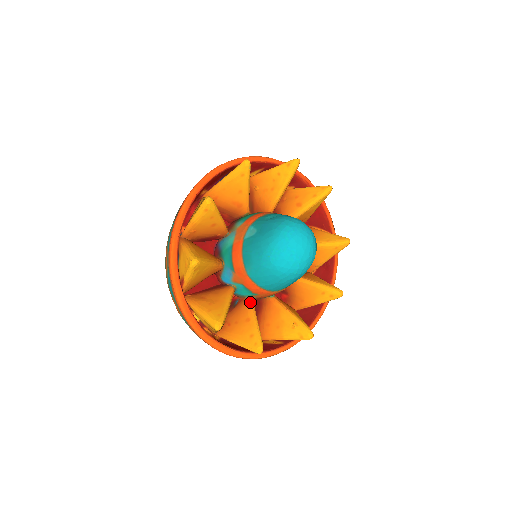
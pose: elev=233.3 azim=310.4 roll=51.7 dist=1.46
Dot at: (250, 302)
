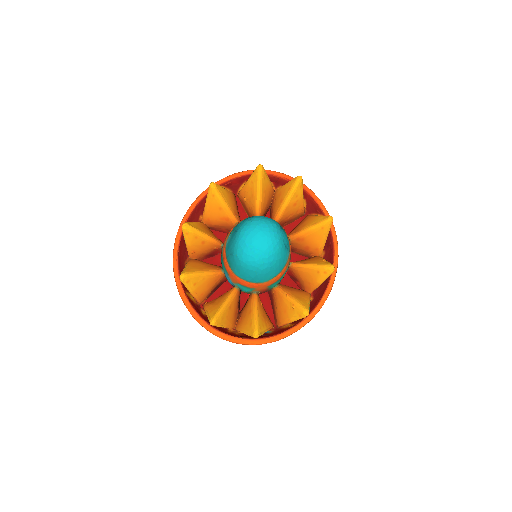
Dot at: (253, 296)
